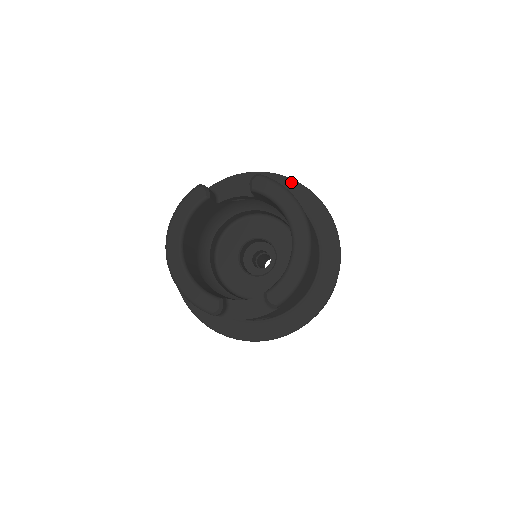
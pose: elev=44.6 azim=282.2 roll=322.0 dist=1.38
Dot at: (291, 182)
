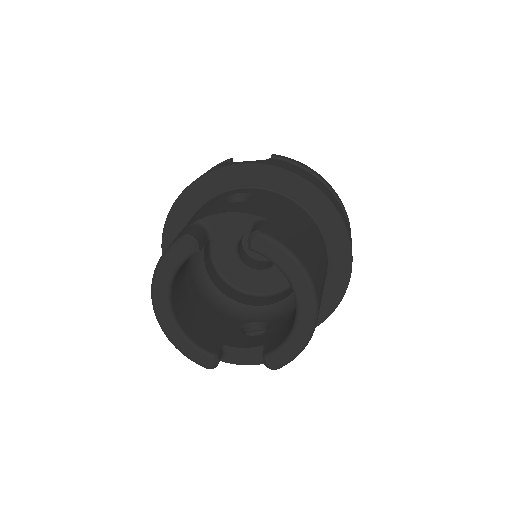
Dot at: (301, 181)
